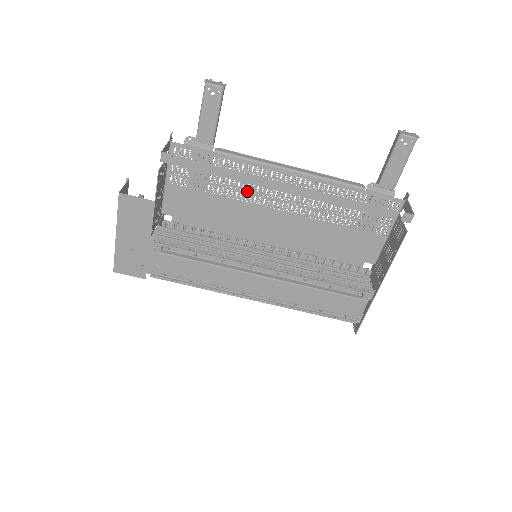
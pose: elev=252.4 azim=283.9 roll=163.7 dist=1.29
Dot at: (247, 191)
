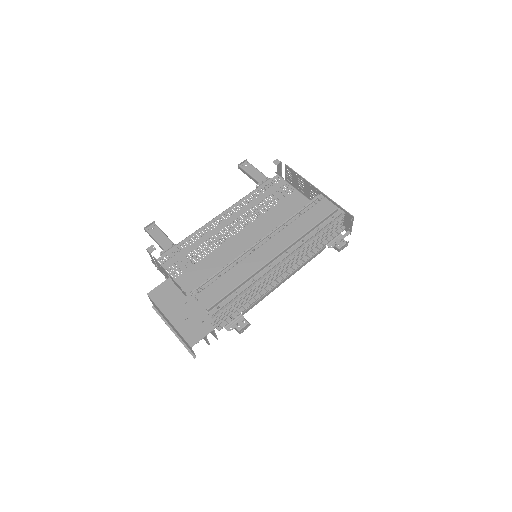
Dot at: (213, 242)
